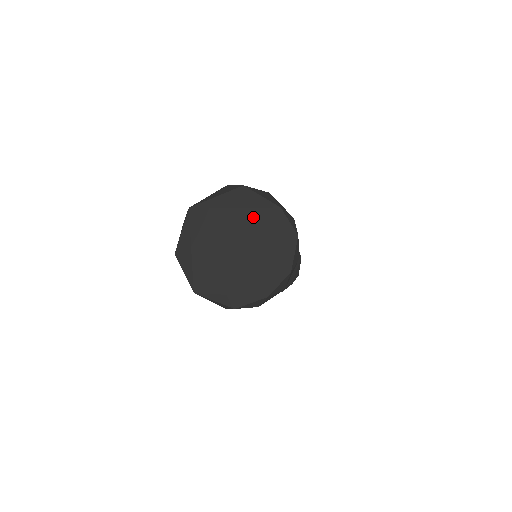
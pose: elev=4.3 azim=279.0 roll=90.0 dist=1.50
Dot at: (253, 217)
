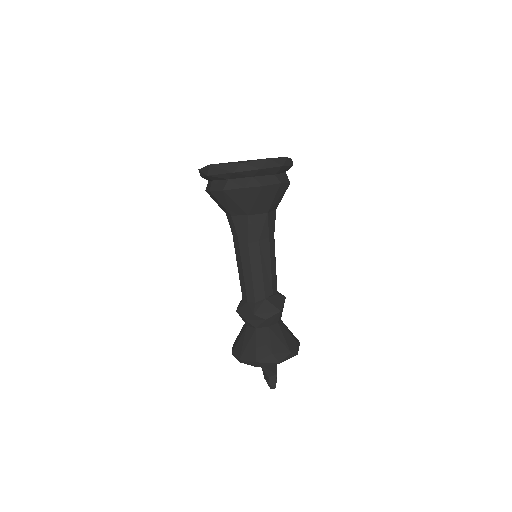
Dot at: occluded
